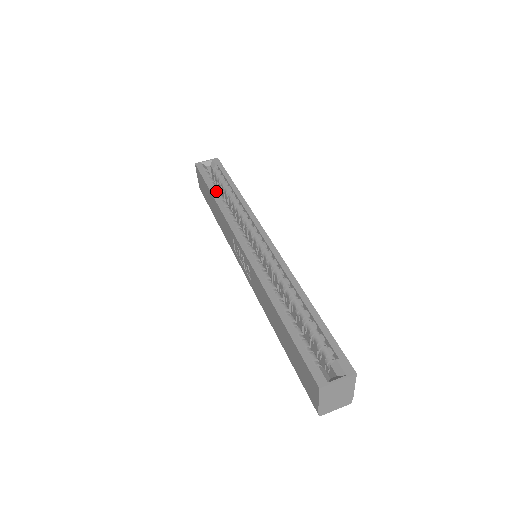
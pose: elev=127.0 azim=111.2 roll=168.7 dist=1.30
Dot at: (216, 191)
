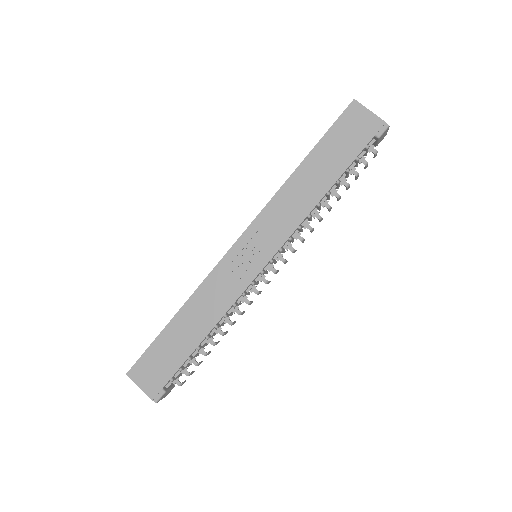
Dot at: occluded
